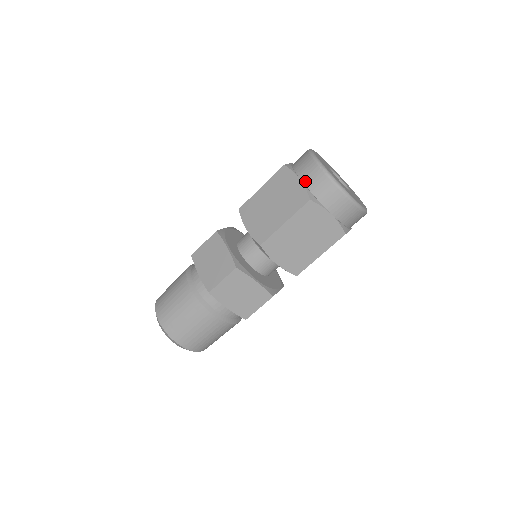
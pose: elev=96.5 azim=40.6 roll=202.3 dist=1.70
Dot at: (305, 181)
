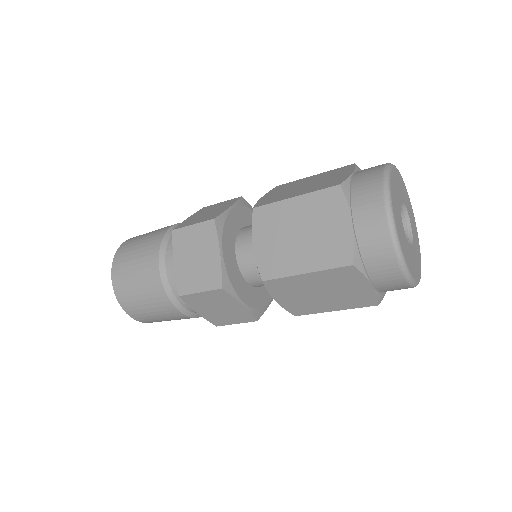
Dot at: (356, 175)
